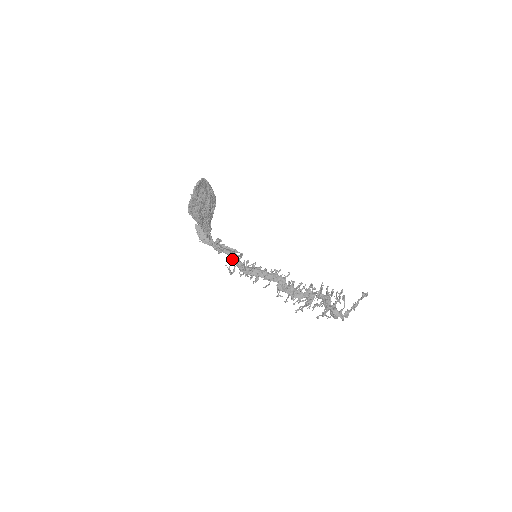
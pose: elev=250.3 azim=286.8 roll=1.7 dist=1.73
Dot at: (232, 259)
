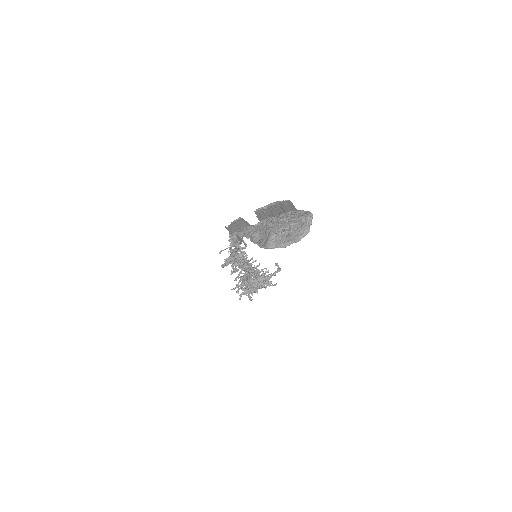
Dot at: (233, 246)
